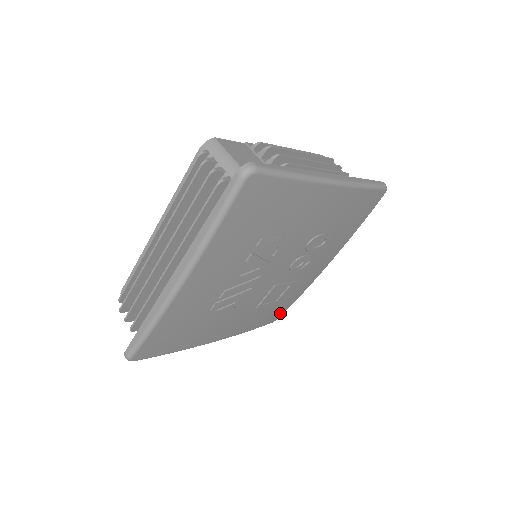
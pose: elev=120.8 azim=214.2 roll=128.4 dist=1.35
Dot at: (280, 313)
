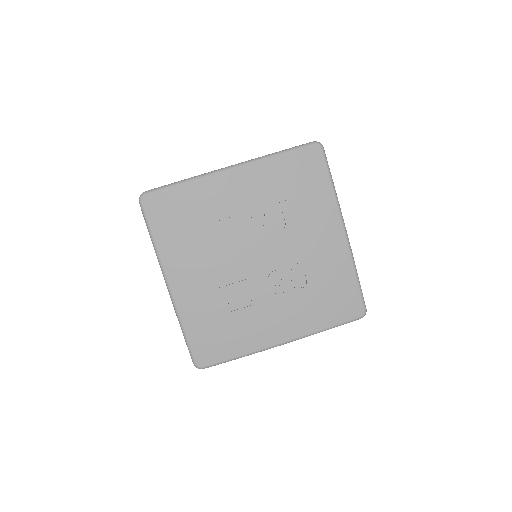
Dot at: (211, 356)
